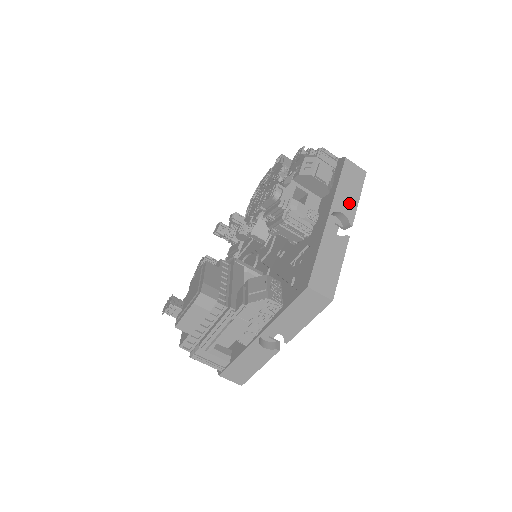
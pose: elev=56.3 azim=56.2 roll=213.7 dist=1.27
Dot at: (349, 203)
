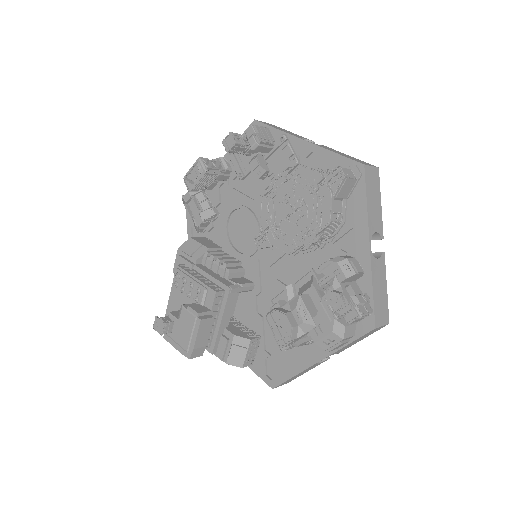
Dot at: occluded
